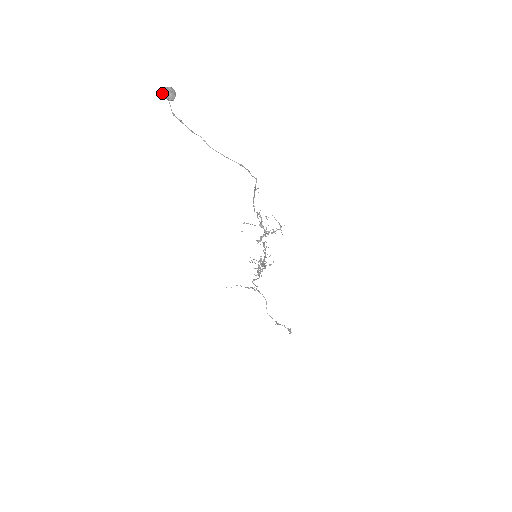
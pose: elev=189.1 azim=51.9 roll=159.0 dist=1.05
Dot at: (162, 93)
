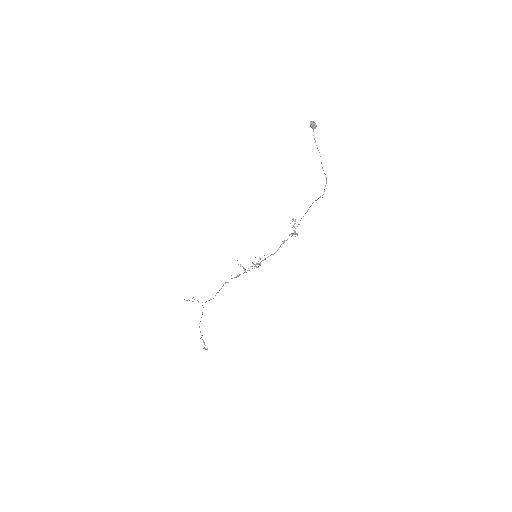
Dot at: (312, 123)
